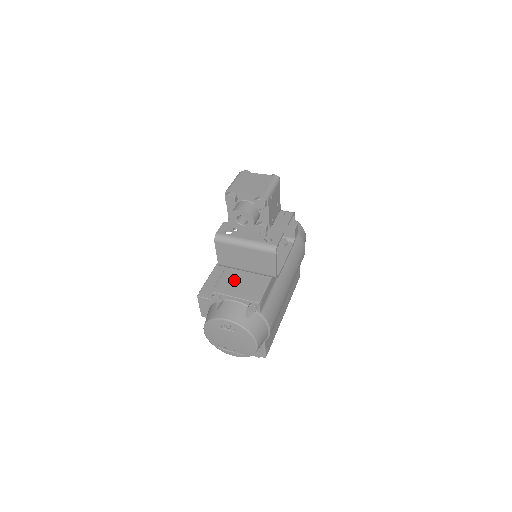
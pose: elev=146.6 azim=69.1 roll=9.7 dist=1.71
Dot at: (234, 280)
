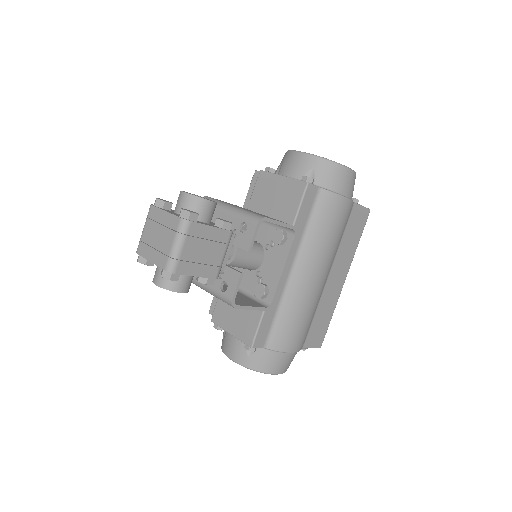
Dot at: occluded
